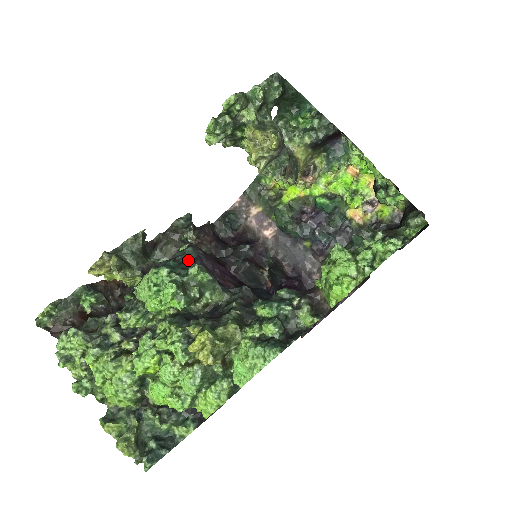
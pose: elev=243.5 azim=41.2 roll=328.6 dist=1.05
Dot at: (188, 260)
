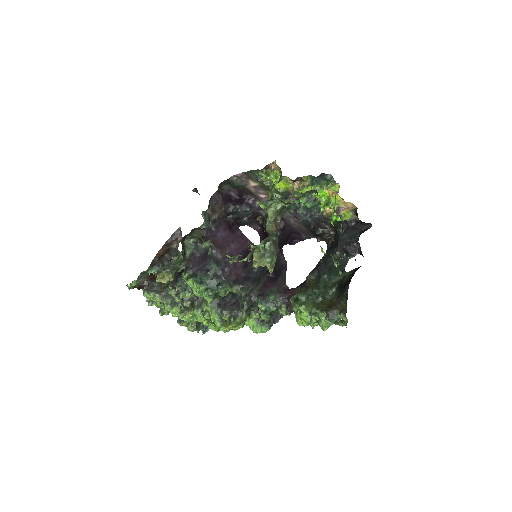
Dot at: (215, 273)
